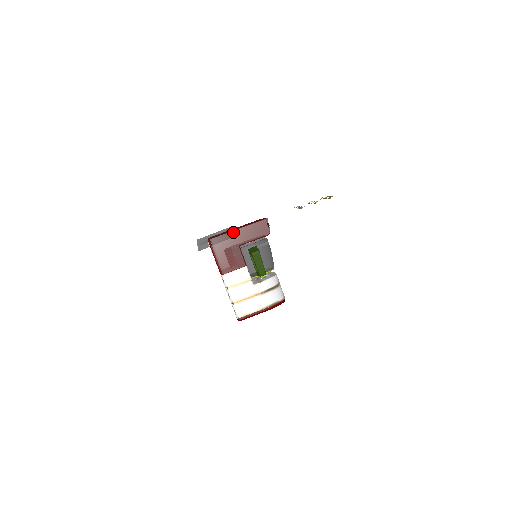
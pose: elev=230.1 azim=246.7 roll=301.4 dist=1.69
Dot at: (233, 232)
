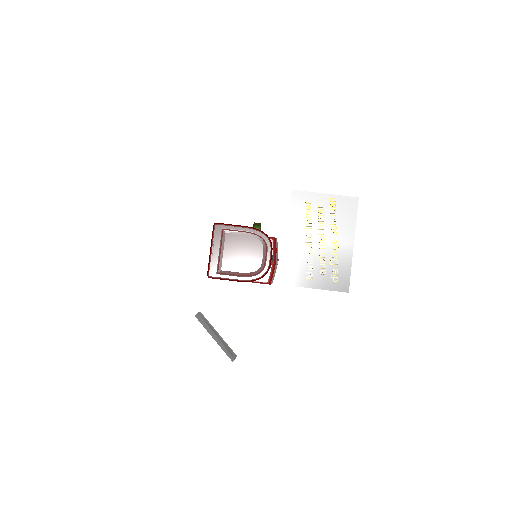
Dot at: occluded
